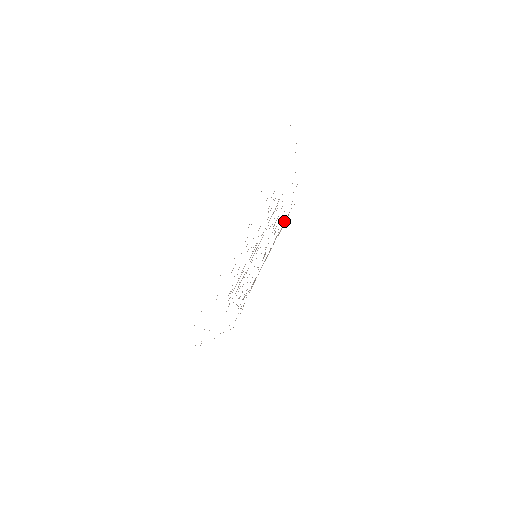
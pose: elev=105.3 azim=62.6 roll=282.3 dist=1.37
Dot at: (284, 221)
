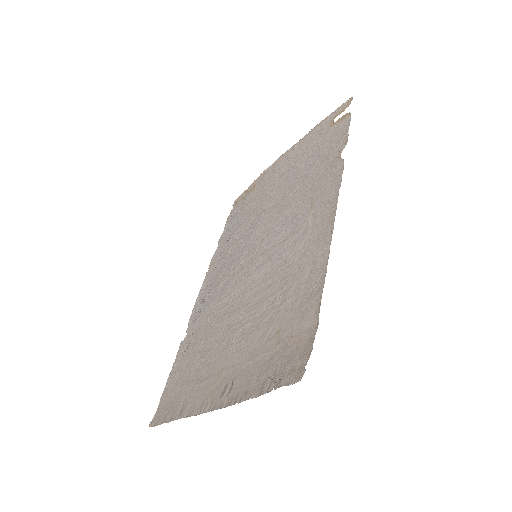
Dot at: (318, 147)
